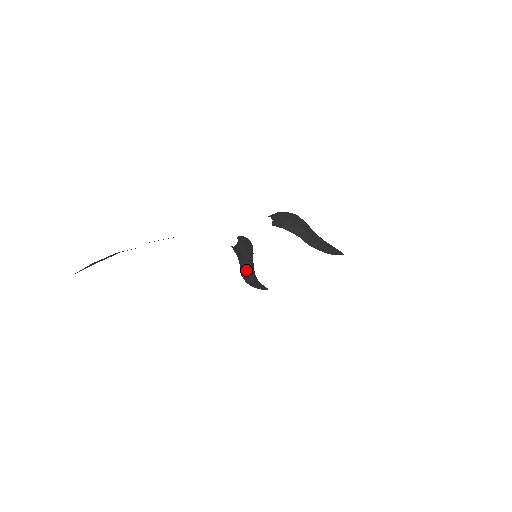
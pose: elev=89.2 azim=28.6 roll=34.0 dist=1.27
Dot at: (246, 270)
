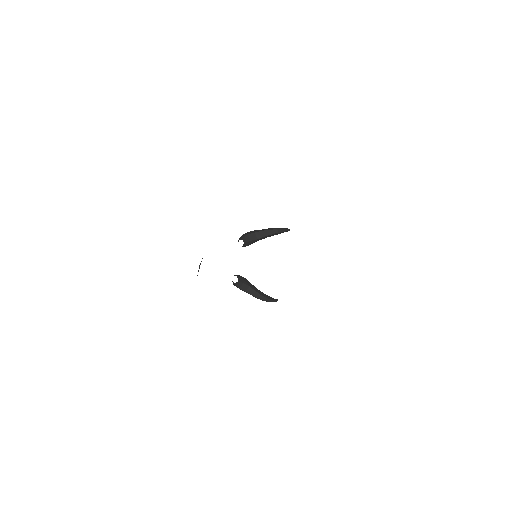
Dot at: (257, 292)
